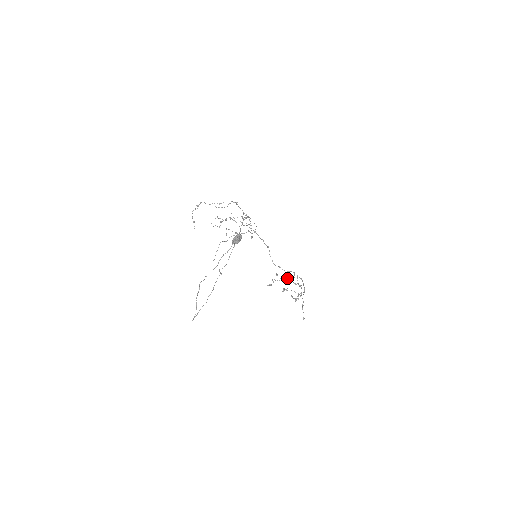
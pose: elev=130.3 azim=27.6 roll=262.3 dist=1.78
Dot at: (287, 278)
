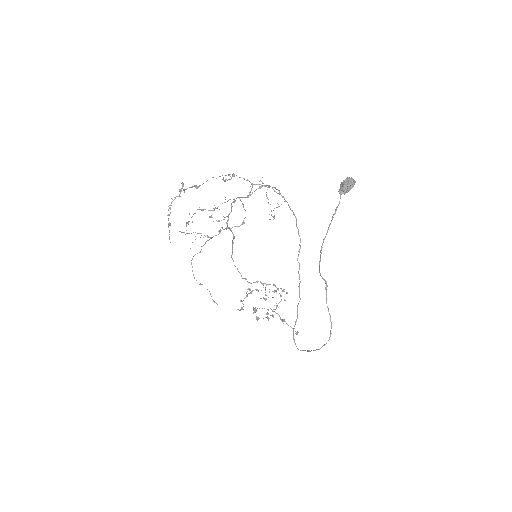
Dot at: (251, 293)
